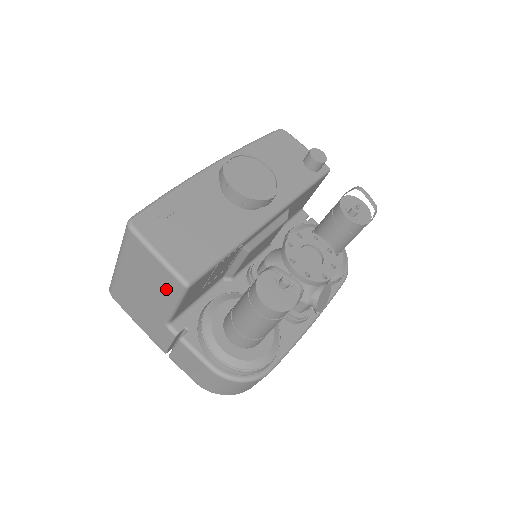
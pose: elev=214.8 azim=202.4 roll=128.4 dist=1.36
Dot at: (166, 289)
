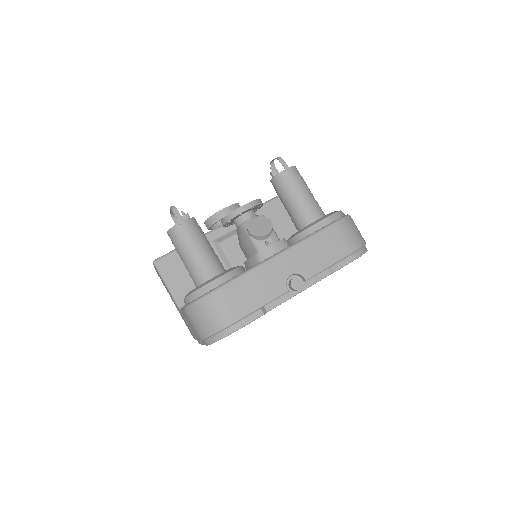
Dot at: occluded
